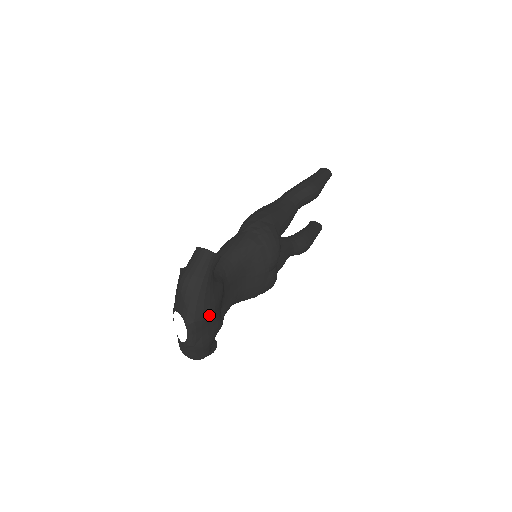
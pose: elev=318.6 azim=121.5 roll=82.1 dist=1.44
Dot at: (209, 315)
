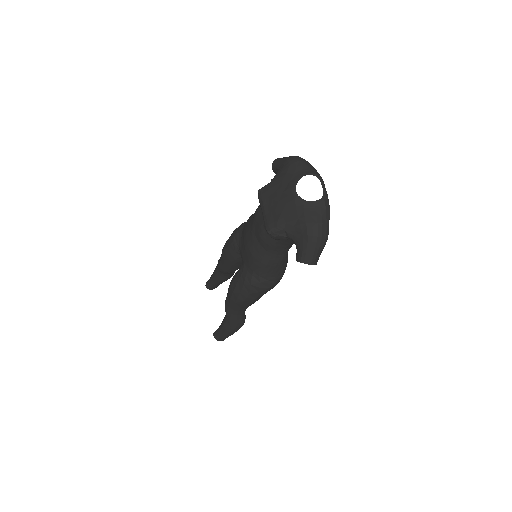
Dot at: occluded
